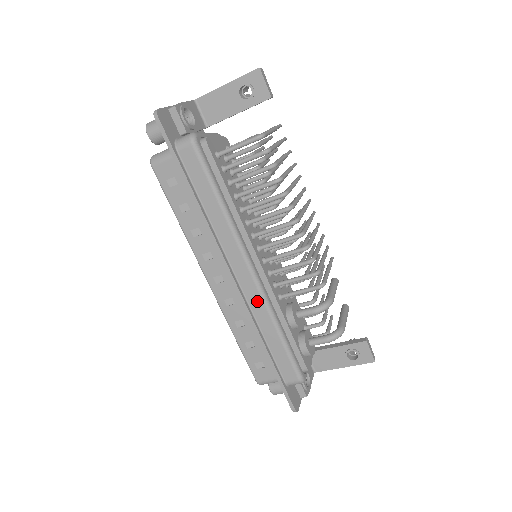
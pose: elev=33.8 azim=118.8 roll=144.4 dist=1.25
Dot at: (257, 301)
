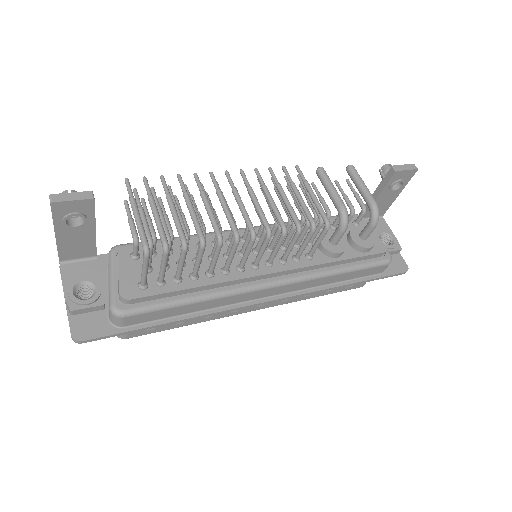
Dot at: (302, 285)
